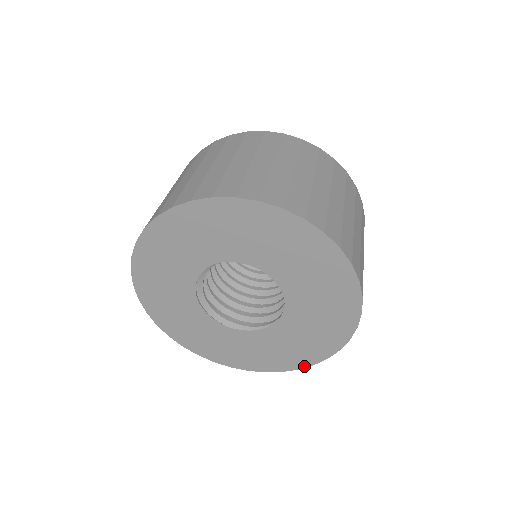
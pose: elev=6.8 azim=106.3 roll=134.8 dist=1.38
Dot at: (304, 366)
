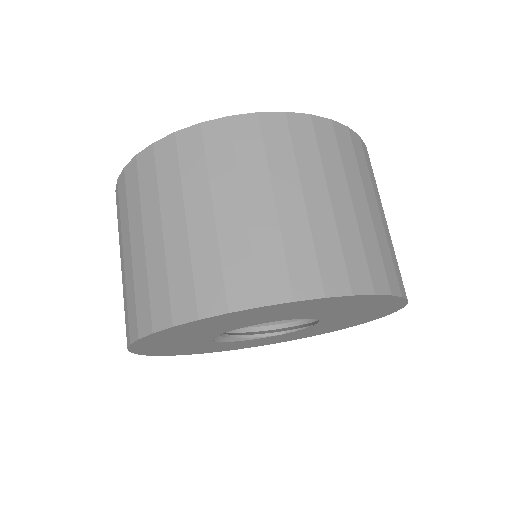
Dot at: occluded
